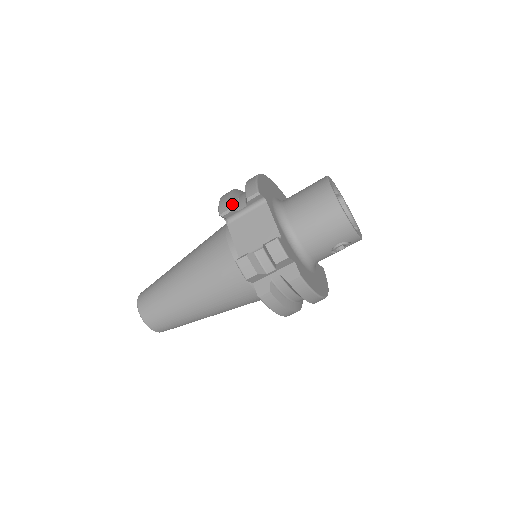
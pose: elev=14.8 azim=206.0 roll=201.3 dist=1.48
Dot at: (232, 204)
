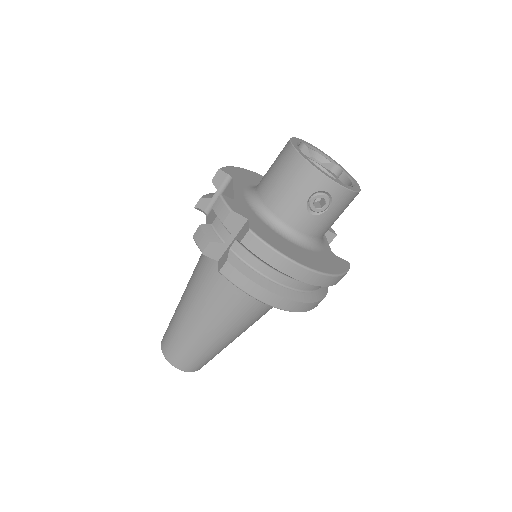
Dot at: (208, 195)
